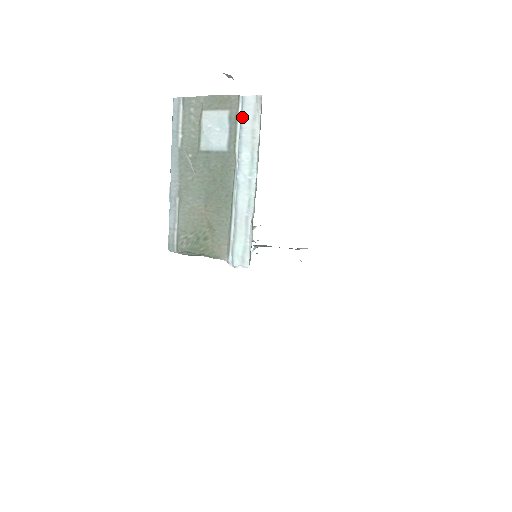
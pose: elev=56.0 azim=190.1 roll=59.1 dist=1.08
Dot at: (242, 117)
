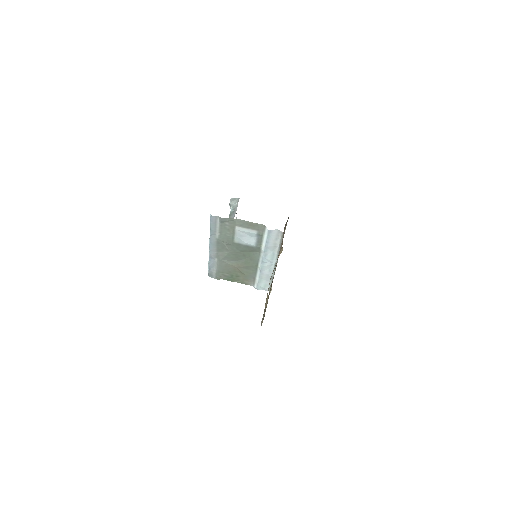
Dot at: (268, 238)
